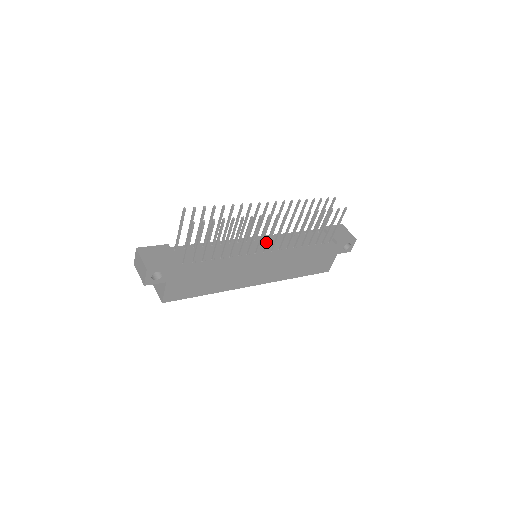
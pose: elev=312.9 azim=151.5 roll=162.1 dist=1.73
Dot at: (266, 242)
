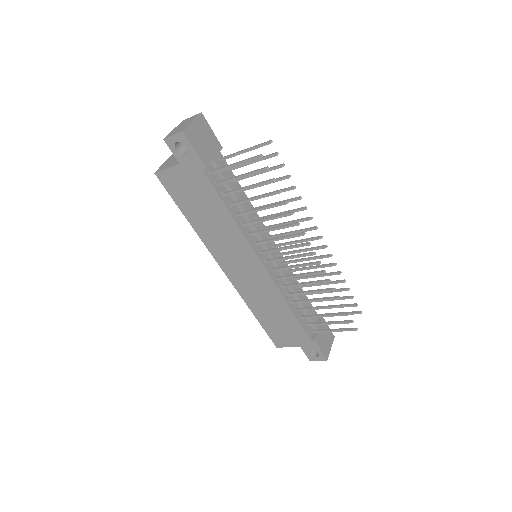
Dot at: occluded
